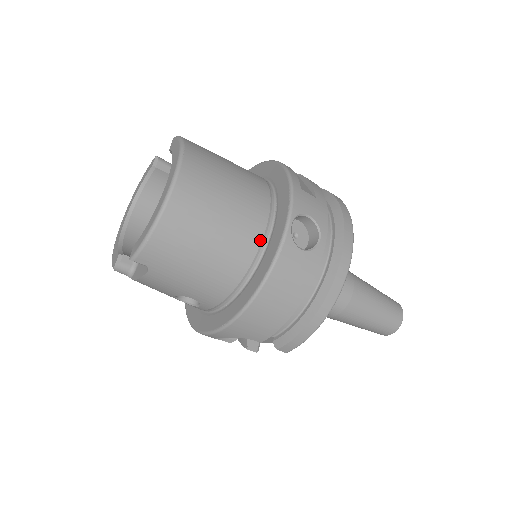
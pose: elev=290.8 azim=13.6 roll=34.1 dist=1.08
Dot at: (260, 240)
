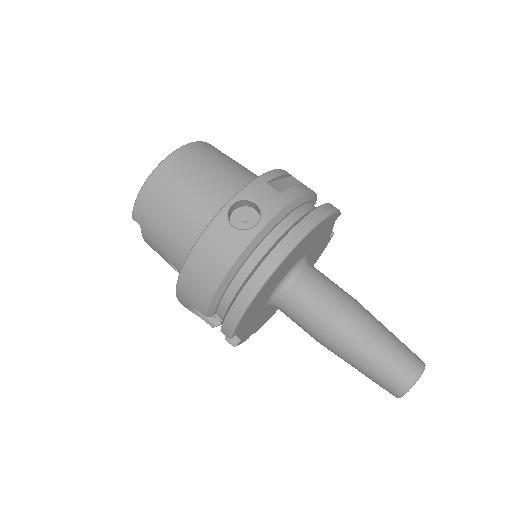
Dot at: occluded
